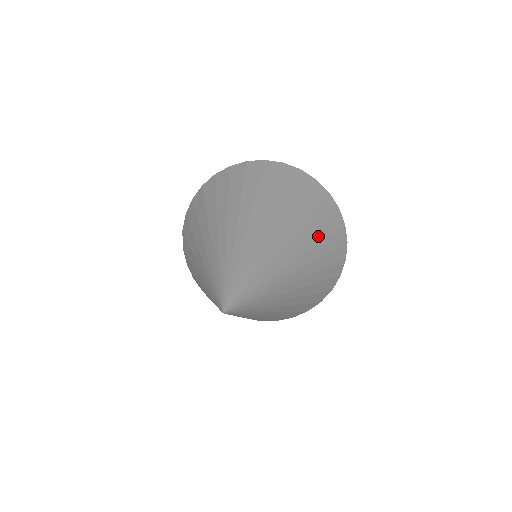
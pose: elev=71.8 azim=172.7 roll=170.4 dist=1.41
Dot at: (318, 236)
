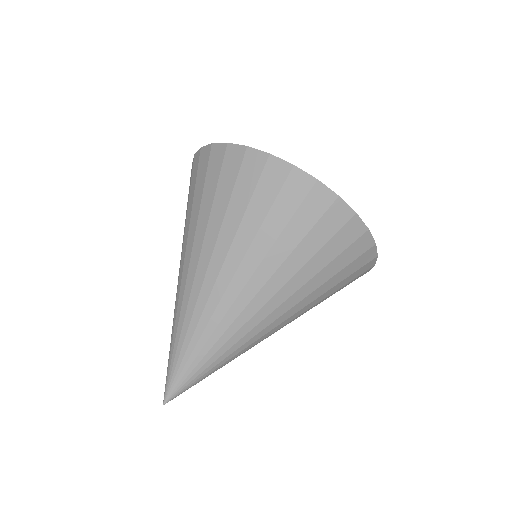
Dot at: (307, 273)
